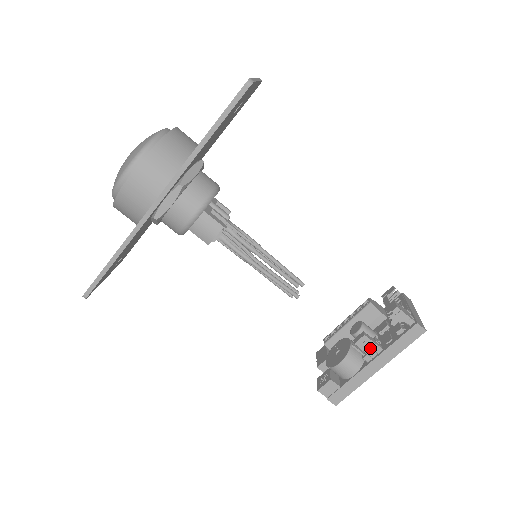
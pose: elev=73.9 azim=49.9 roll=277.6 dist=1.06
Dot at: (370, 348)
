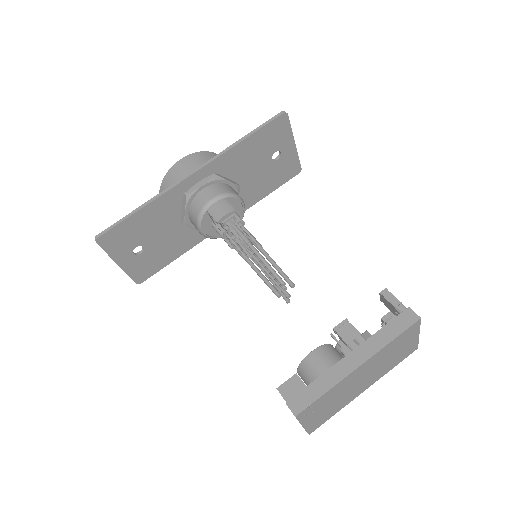
Dot at: (351, 336)
